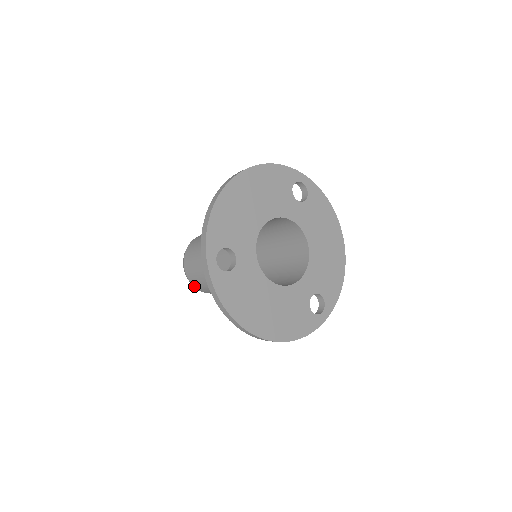
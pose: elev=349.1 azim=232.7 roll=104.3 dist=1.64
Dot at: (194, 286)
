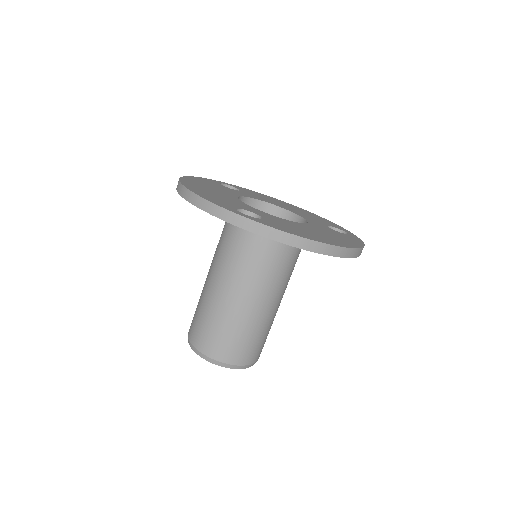
Dot at: (236, 364)
